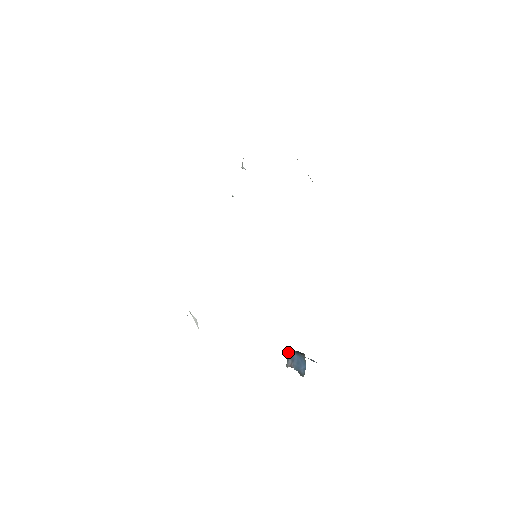
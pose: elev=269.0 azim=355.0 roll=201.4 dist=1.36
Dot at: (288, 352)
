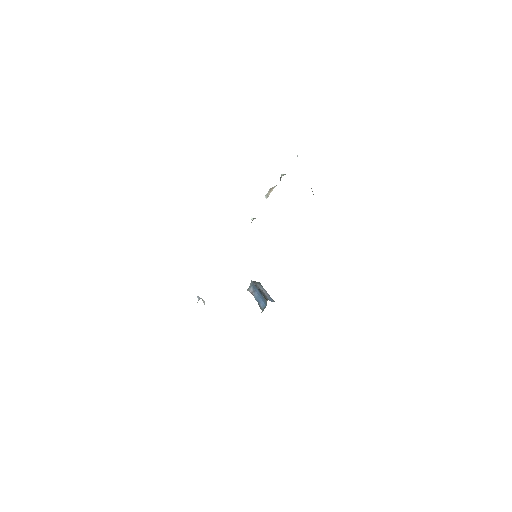
Dot at: (251, 283)
